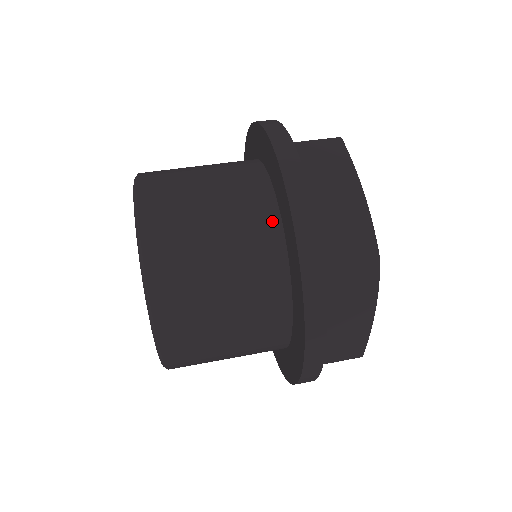
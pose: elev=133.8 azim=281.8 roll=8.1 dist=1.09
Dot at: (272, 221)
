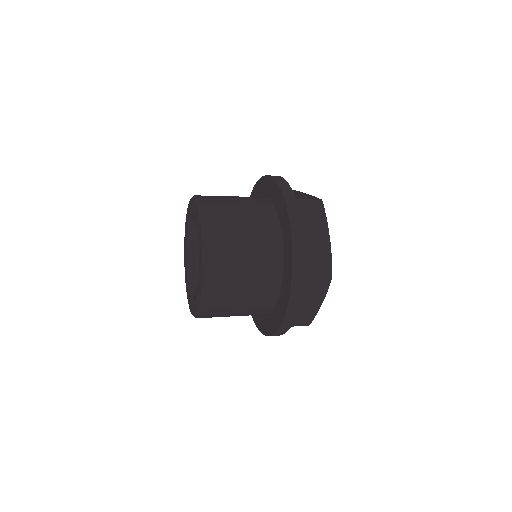
Dot at: (264, 199)
